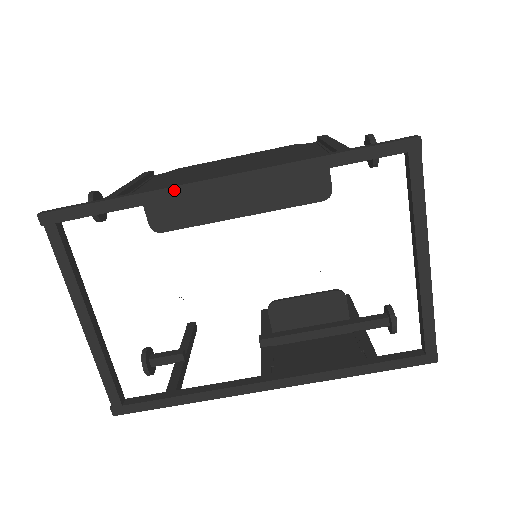
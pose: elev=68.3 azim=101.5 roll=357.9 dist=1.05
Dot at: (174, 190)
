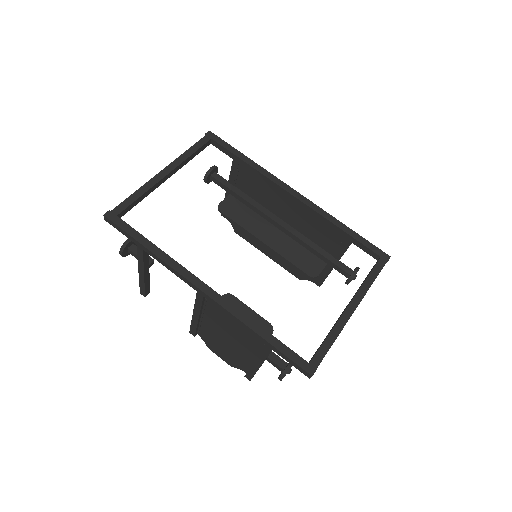
Dot at: (272, 176)
